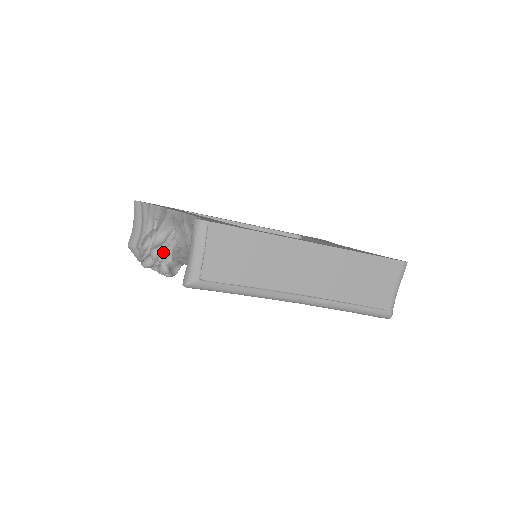
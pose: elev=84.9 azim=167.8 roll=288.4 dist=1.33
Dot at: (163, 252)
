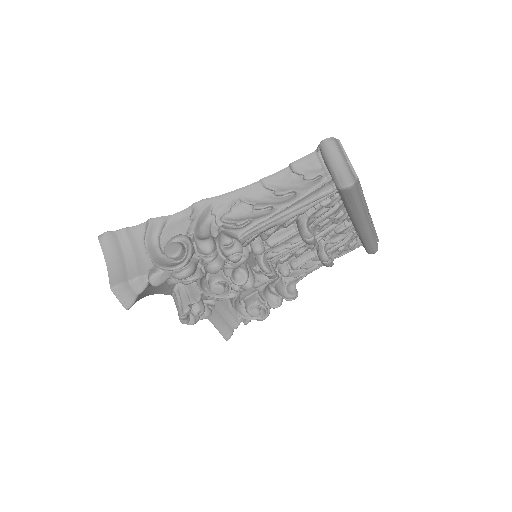
Dot at: (226, 234)
